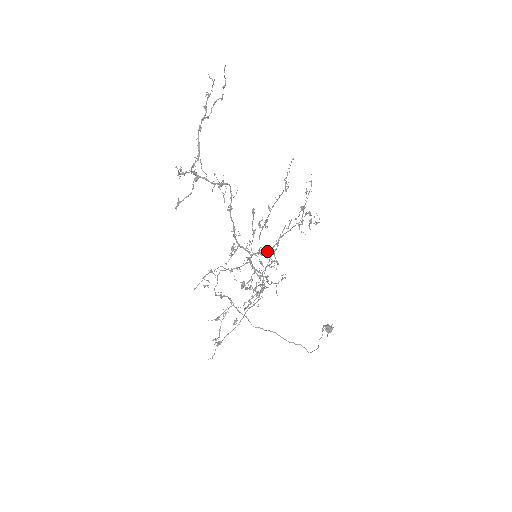
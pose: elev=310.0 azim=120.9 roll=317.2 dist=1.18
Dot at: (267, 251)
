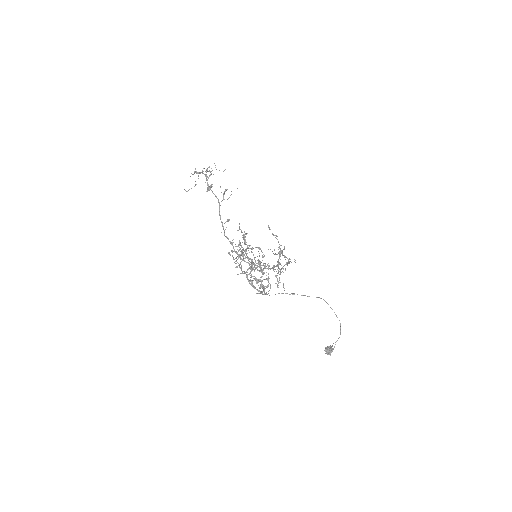
Dot at: (256, 267)
